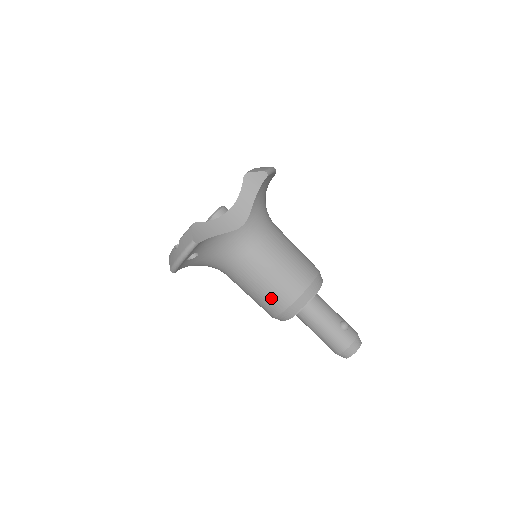
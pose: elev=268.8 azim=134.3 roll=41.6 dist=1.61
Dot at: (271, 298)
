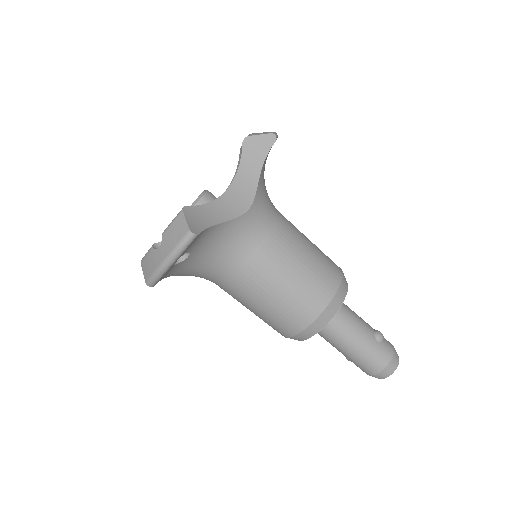
Dot at: (291, 309)
